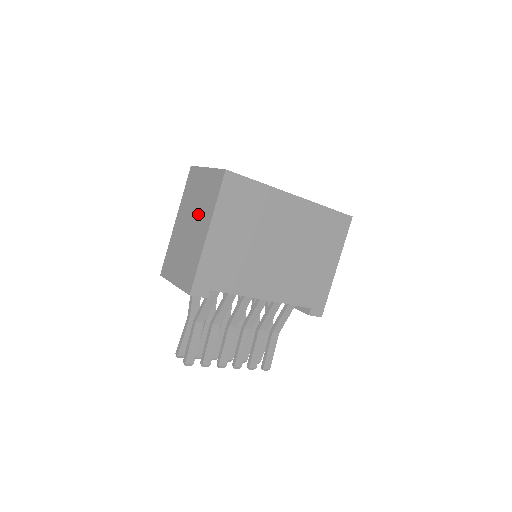
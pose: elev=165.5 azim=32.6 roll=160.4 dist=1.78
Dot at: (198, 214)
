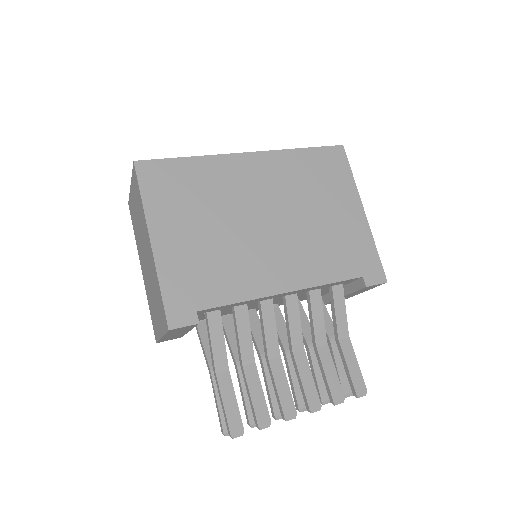
Dot at: (142, 236)
